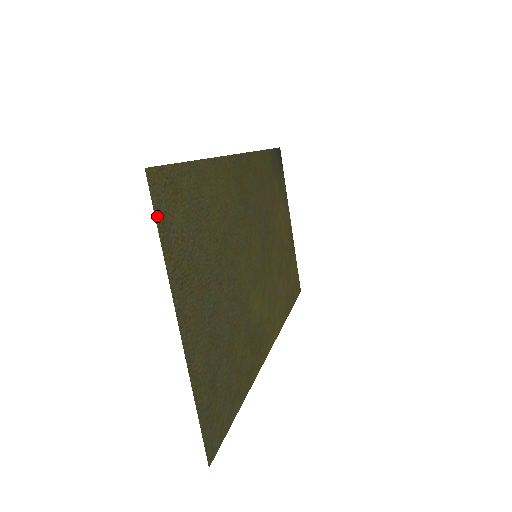
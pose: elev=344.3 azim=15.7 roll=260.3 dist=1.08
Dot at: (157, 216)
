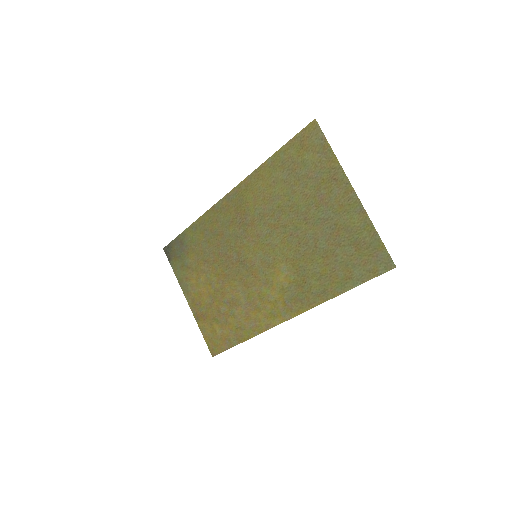
Dot at: (324, 140)
